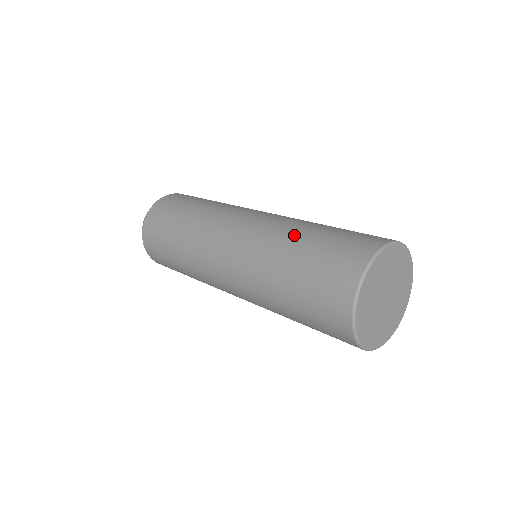
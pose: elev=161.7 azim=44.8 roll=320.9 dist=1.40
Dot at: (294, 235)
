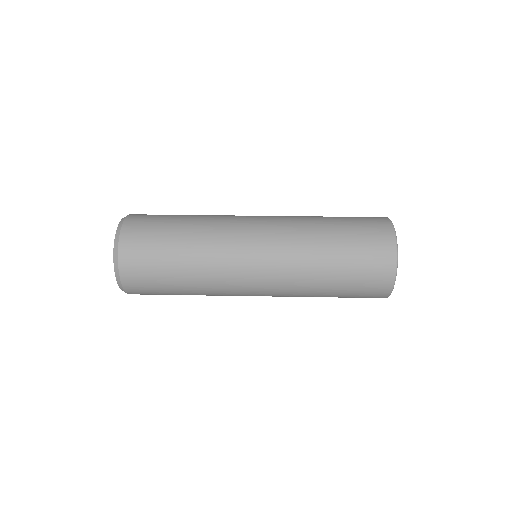
Dot at: (321, 278)
